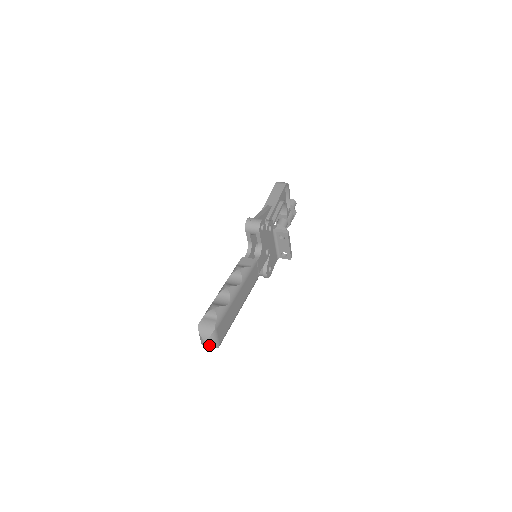
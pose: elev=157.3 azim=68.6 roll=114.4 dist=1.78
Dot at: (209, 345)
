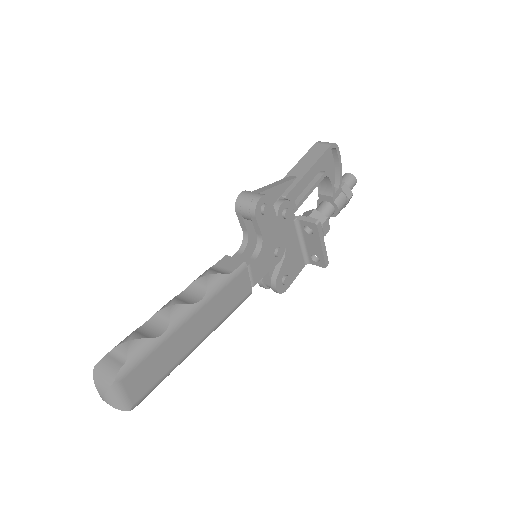
Dot at: (110, 405)
